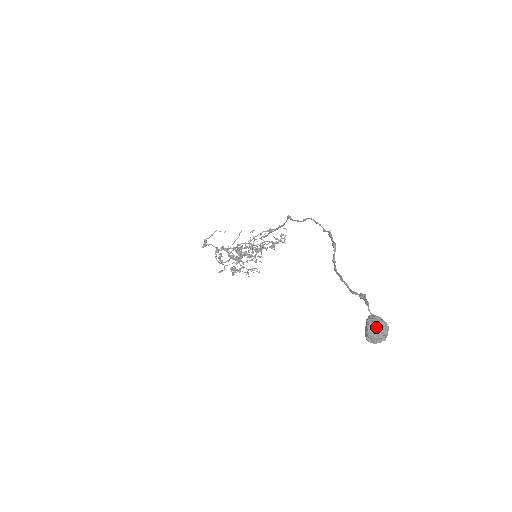
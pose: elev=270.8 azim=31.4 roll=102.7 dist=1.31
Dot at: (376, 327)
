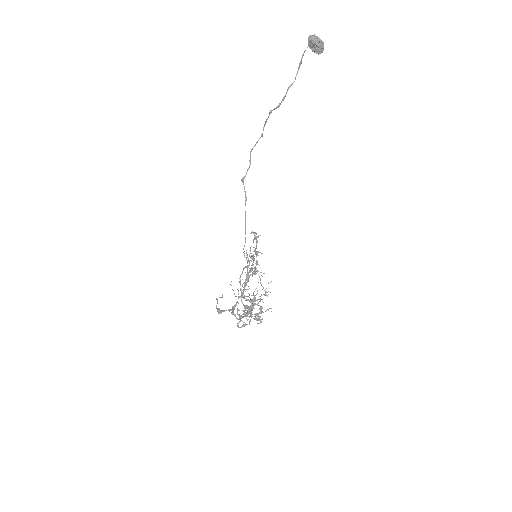
Dot at: (313, 35)
